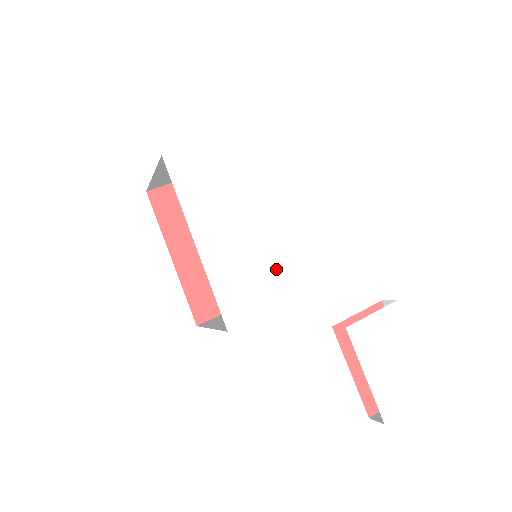
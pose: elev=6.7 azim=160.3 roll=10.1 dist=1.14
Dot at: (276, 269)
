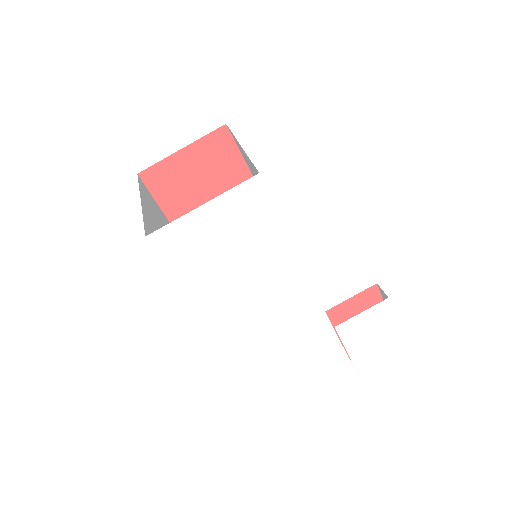
Dot at: (271, 301)
